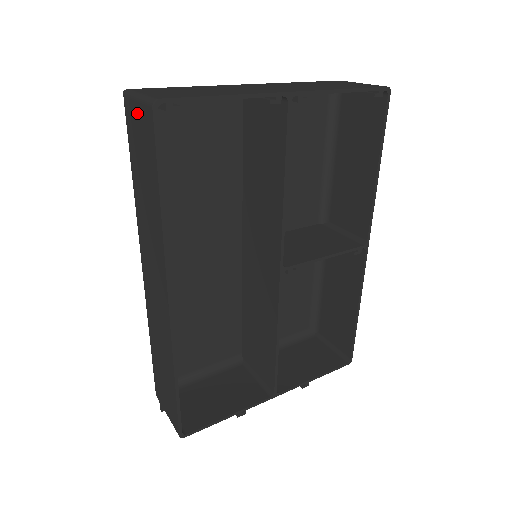
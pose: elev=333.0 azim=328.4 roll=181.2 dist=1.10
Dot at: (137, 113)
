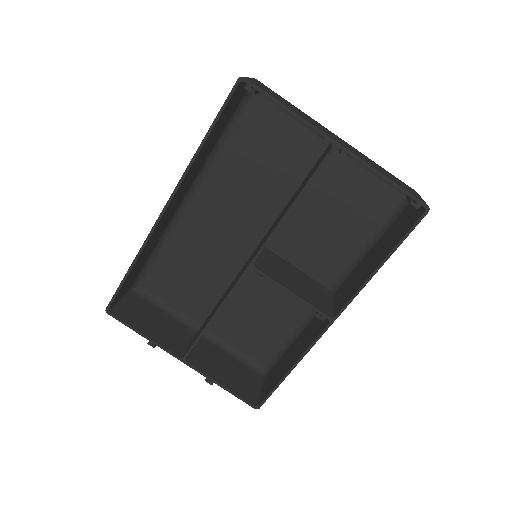
Dot at: occluded
